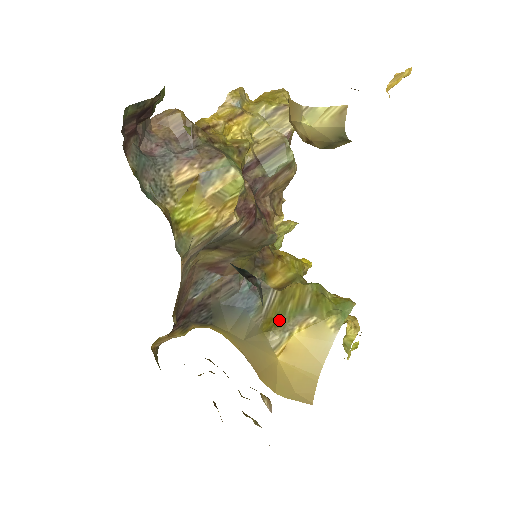
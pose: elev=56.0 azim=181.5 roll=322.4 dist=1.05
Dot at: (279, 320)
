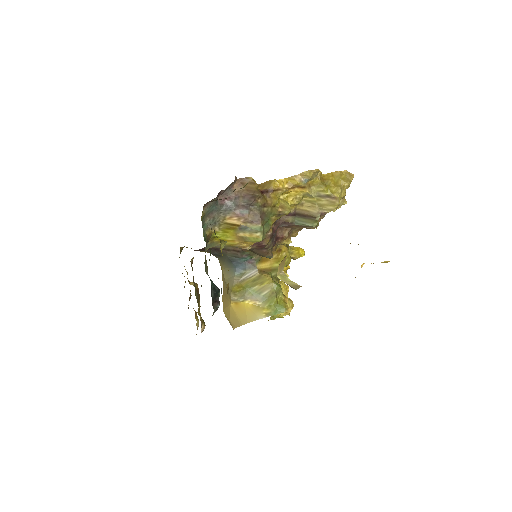
Dot at: (244, 290)
